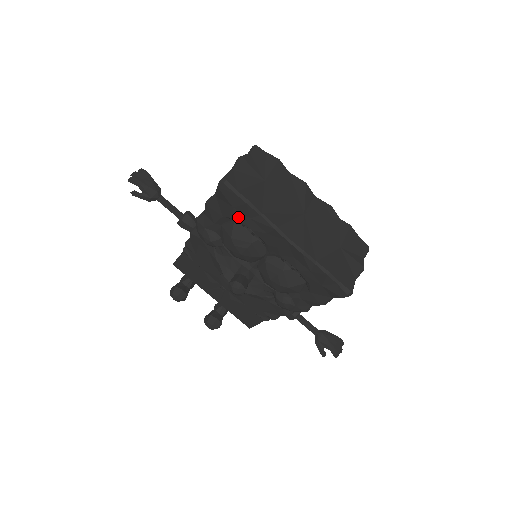
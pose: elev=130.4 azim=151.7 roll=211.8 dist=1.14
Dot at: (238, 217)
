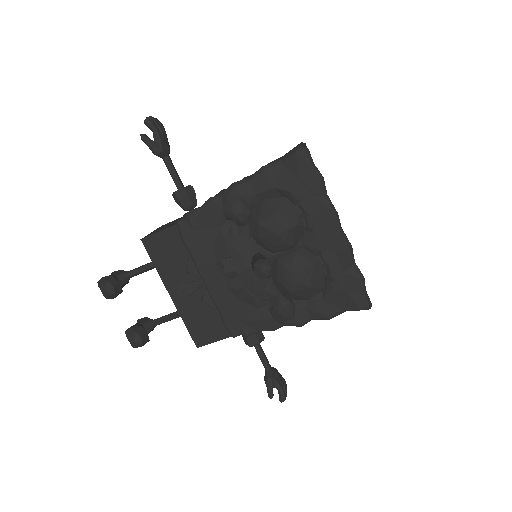
Dot at: (297, 192)
